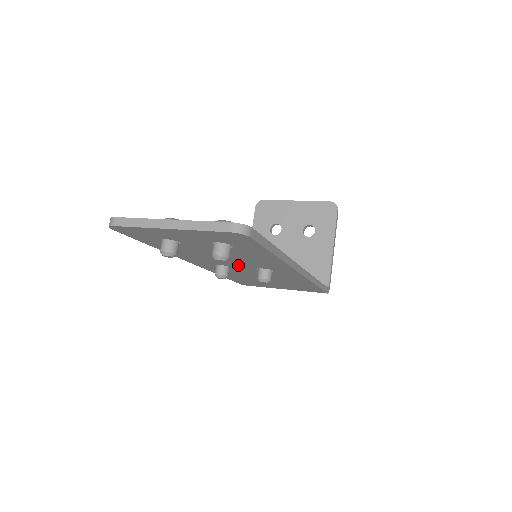
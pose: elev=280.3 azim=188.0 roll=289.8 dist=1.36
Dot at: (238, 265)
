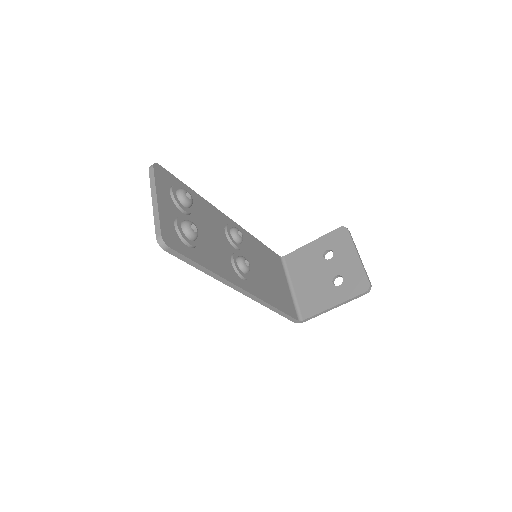
Dot at: occluded
